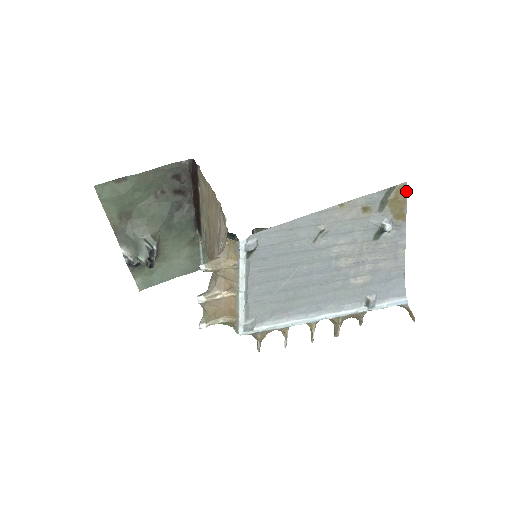
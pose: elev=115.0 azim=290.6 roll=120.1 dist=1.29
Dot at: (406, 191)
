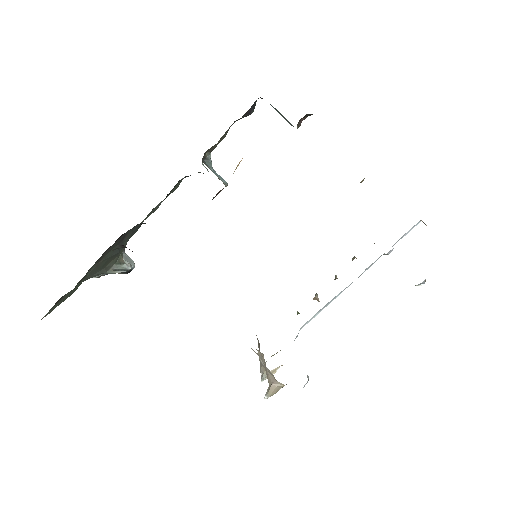
Dot at: occluded
